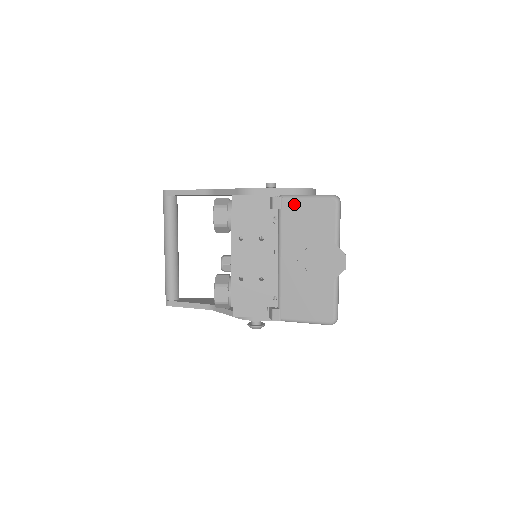
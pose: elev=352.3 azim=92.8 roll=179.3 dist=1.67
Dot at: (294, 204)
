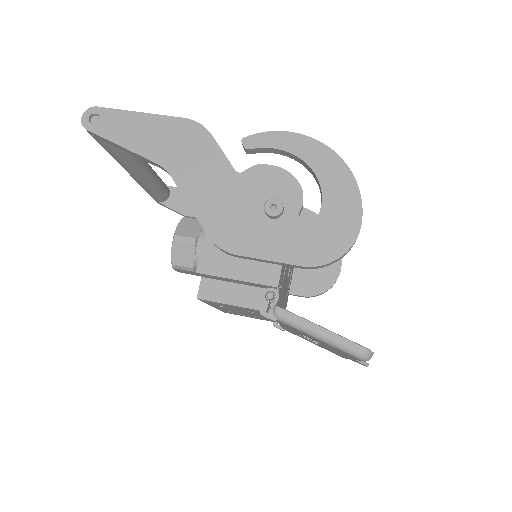
Dot at: occluded
